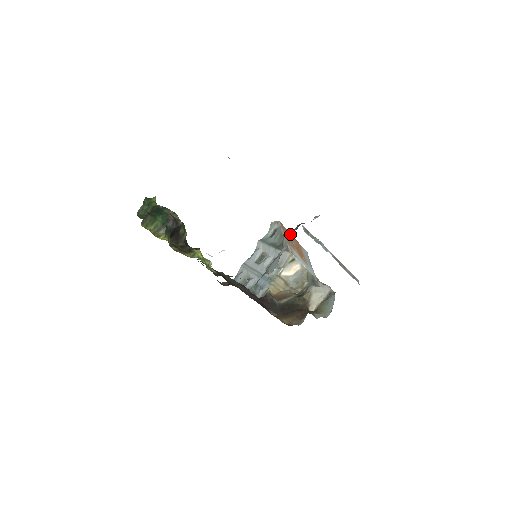
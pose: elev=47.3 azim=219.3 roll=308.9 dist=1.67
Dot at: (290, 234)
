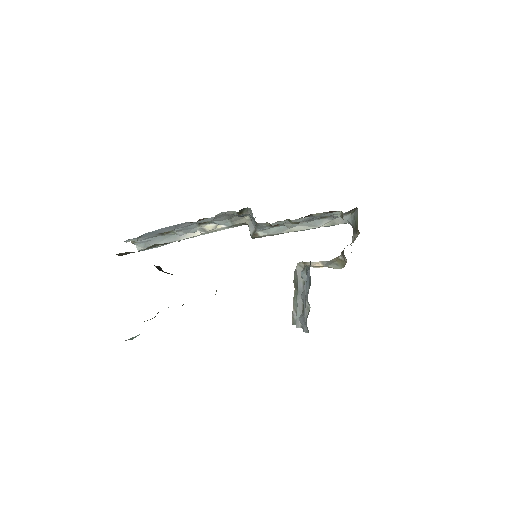
Dot at: occluded
